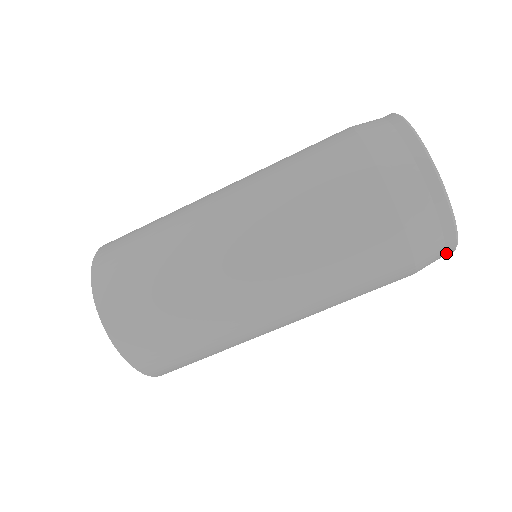
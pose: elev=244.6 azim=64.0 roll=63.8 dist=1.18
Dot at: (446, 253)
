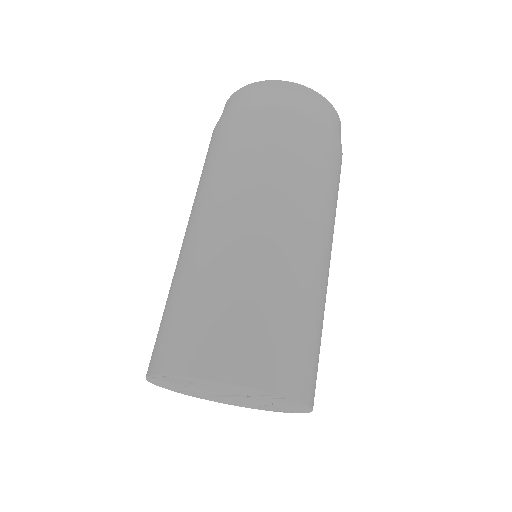
Dot at: (308, 94)
